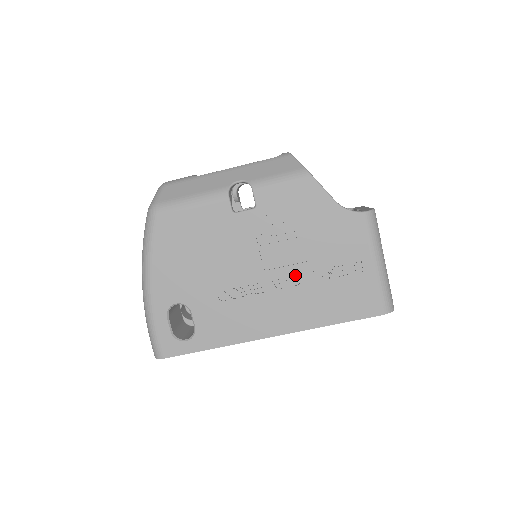
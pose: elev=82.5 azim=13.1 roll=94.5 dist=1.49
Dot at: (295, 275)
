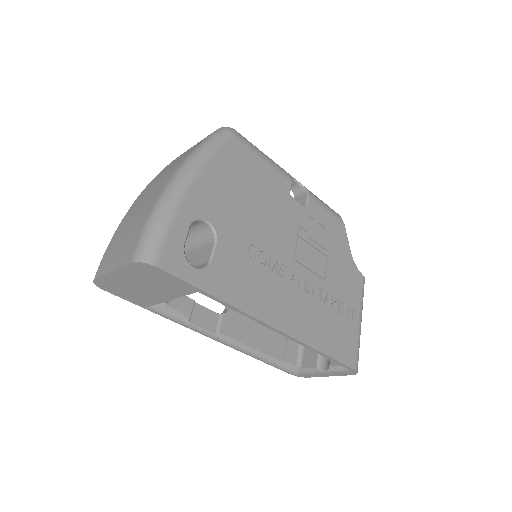
Dot at: (310, 284)
